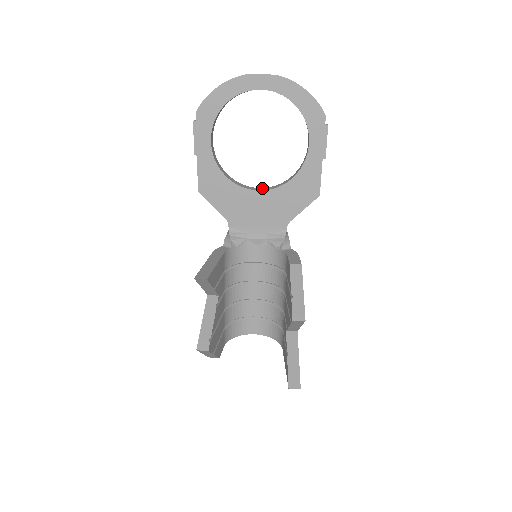
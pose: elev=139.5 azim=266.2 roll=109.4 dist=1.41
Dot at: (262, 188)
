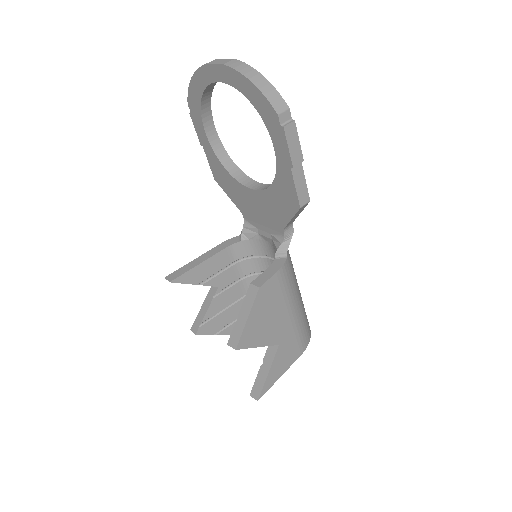
Dot at: (261, 184)
